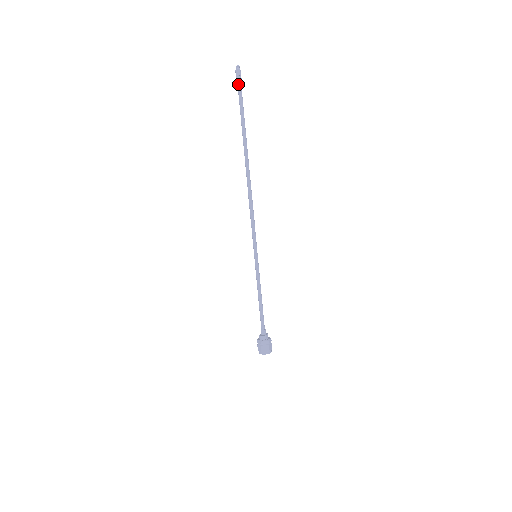
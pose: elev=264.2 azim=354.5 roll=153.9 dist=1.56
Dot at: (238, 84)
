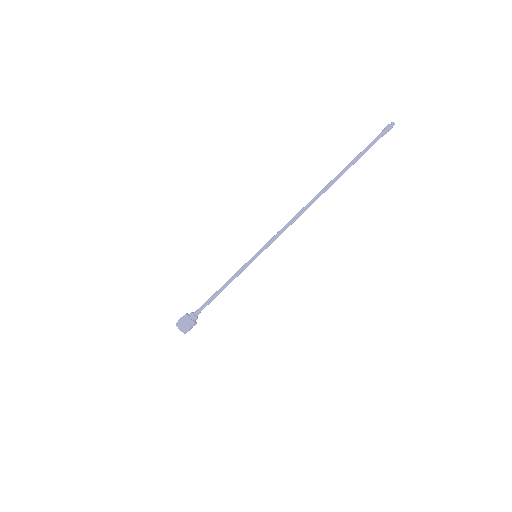
Dot at: (381, 134)
